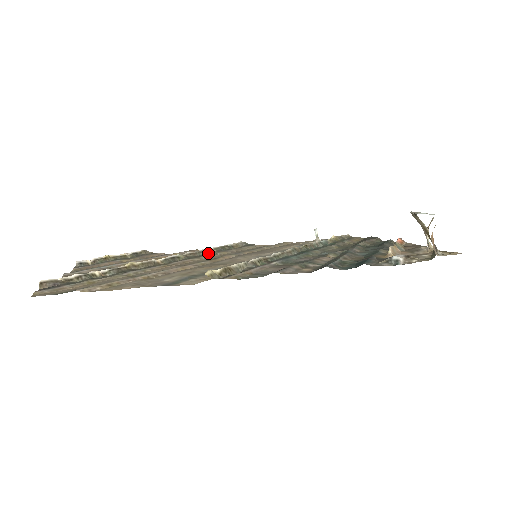
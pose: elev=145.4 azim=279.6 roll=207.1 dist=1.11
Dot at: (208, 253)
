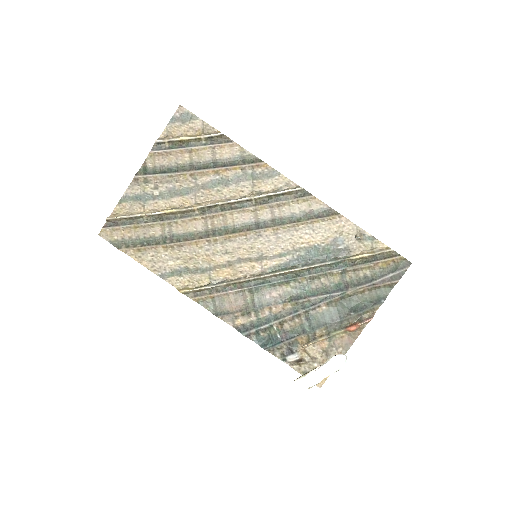
Dot at: (249, 201)
